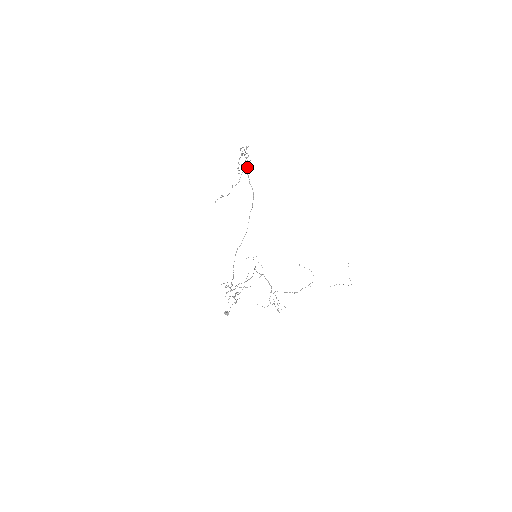
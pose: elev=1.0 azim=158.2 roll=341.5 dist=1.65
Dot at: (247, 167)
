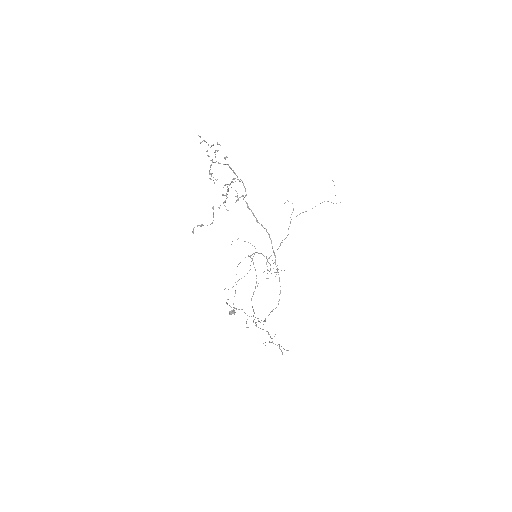
Dot at: (243, 196)
